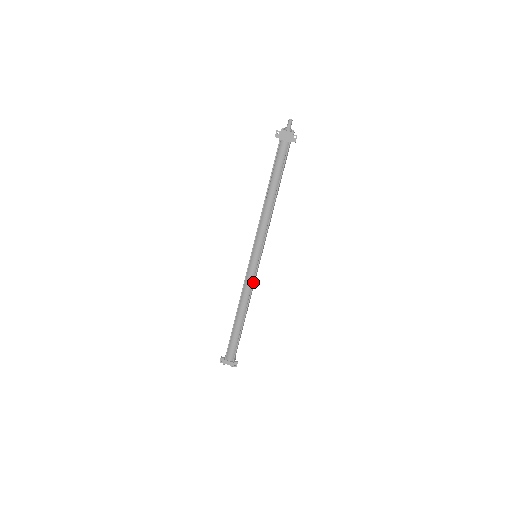
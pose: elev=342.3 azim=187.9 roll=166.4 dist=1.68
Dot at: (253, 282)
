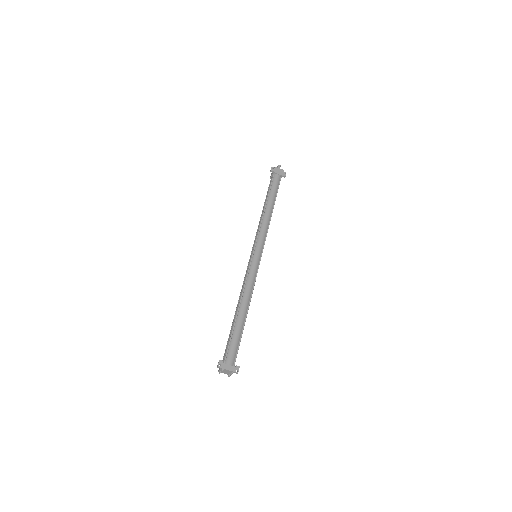
Dot at: (256, 276)
